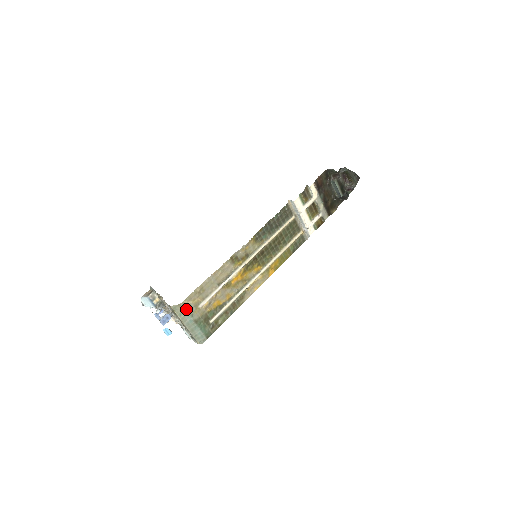
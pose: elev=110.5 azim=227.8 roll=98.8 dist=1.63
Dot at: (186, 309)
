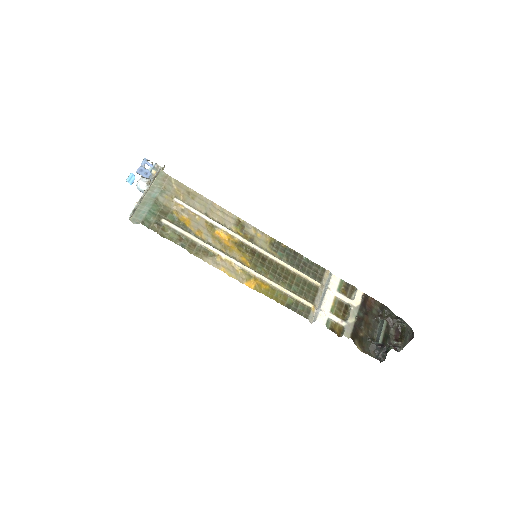
Dot at: (166, 184)
